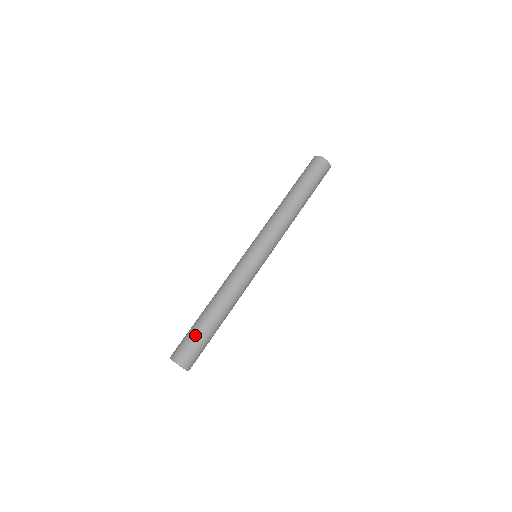
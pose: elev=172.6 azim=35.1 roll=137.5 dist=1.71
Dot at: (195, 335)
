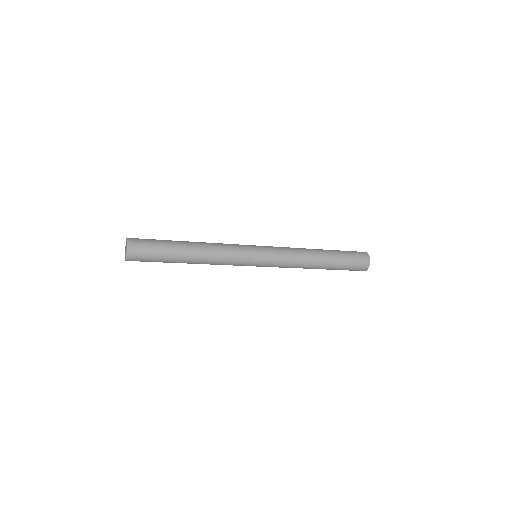
Dot at: (159, 240)
